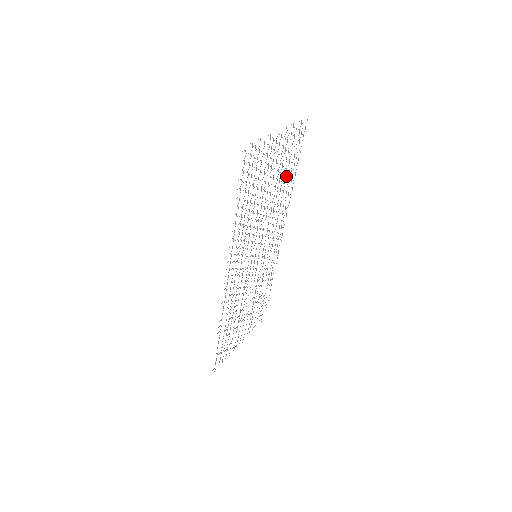
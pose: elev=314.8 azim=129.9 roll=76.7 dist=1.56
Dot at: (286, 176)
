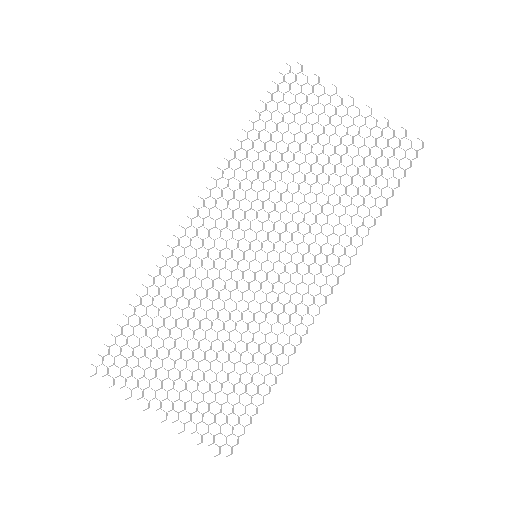
Dot at: (358, 191)
